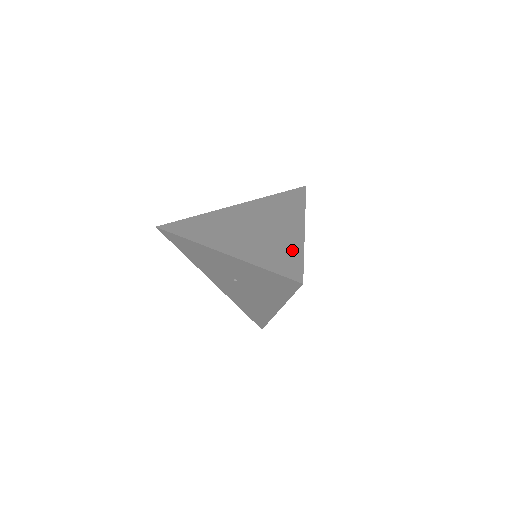
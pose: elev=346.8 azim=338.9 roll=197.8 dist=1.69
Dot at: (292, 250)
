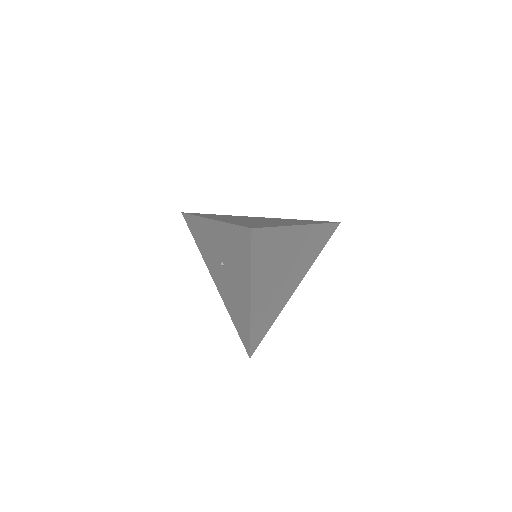
Dot at: (272, 225)
